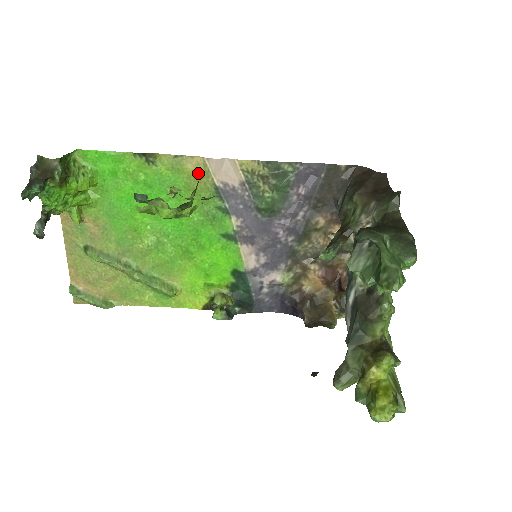
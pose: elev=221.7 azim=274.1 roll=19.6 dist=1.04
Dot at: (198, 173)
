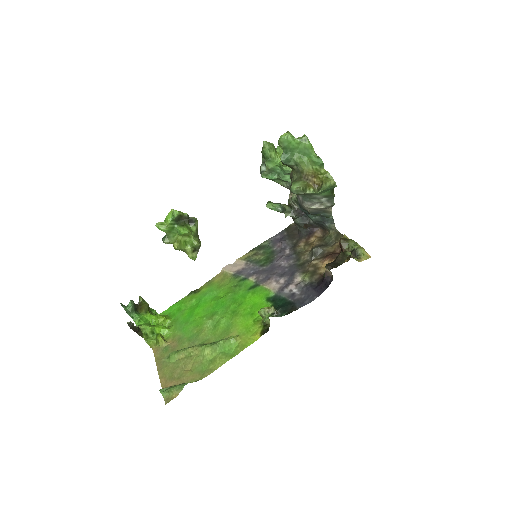
Dot at: (222, 278)
